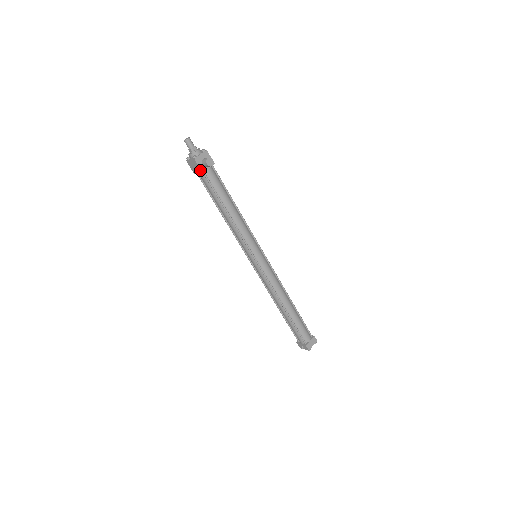
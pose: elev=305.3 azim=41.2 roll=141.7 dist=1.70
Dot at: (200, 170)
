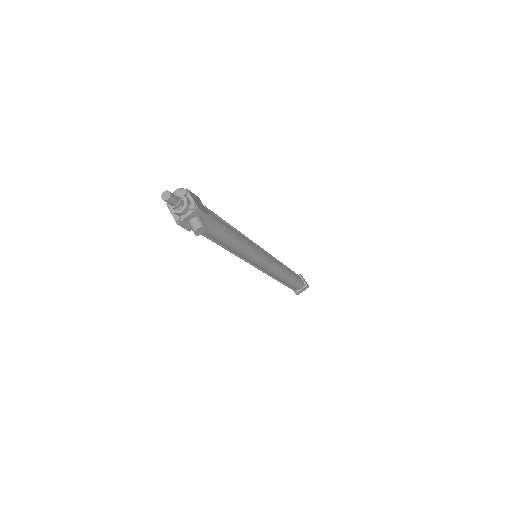
Dot at: (186, 228)
